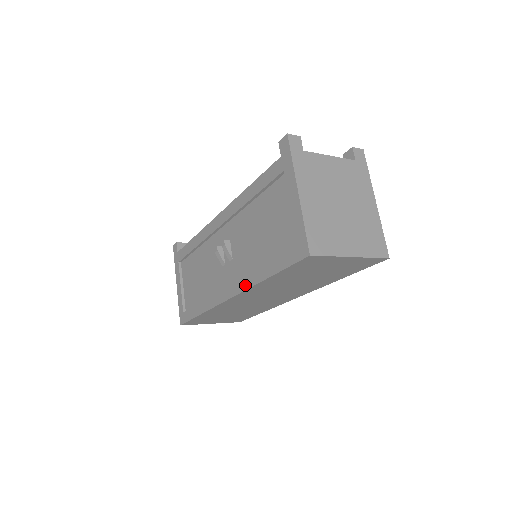
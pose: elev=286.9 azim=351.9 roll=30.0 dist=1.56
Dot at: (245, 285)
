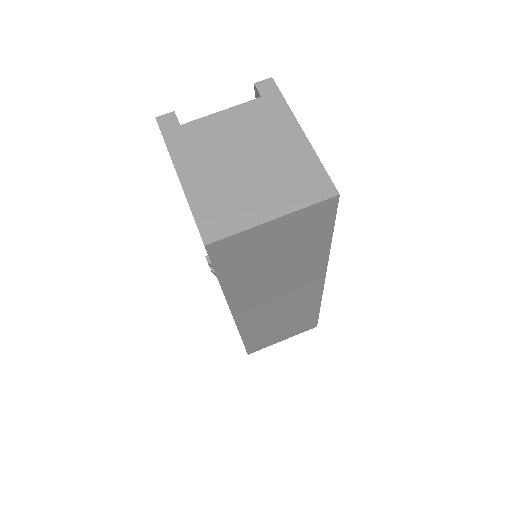
Dot at: occluded
